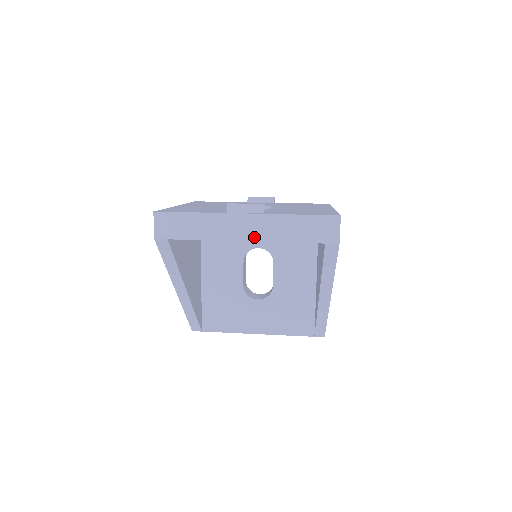
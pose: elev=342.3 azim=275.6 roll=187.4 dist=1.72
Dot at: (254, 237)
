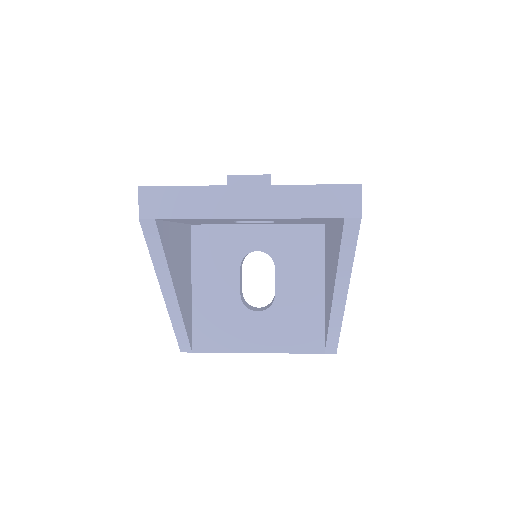
Dot at: (259, 213)
